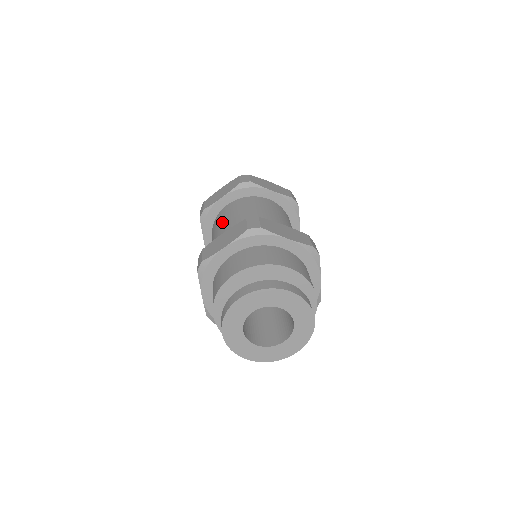
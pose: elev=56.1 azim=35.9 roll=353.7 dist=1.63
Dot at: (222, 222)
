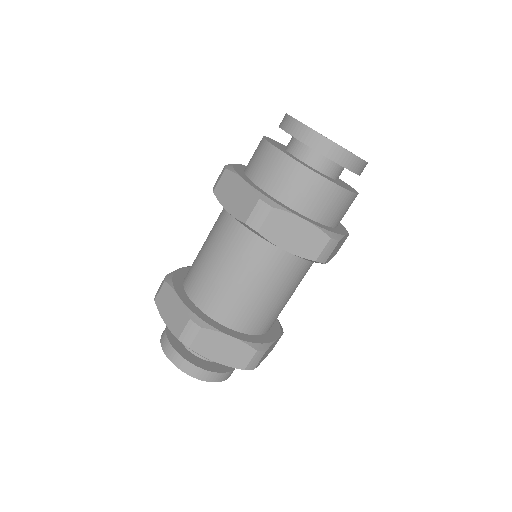
Dot at: occluded
